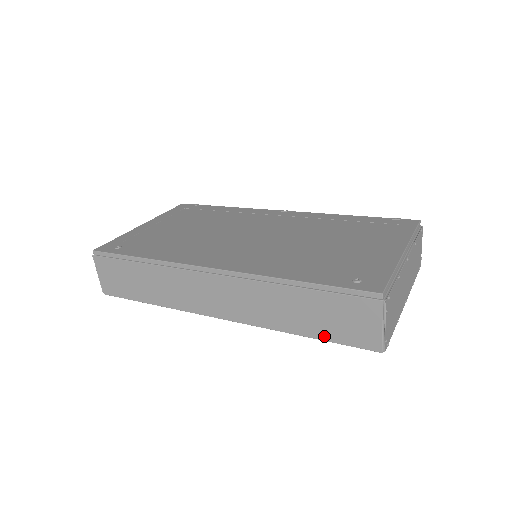
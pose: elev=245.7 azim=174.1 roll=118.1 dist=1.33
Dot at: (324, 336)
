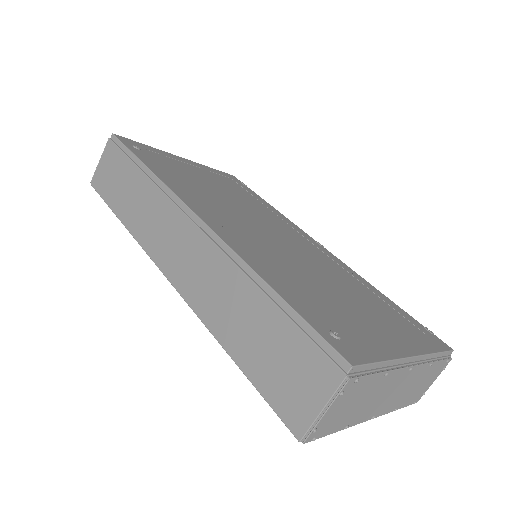
Dot at: (251, 372)
